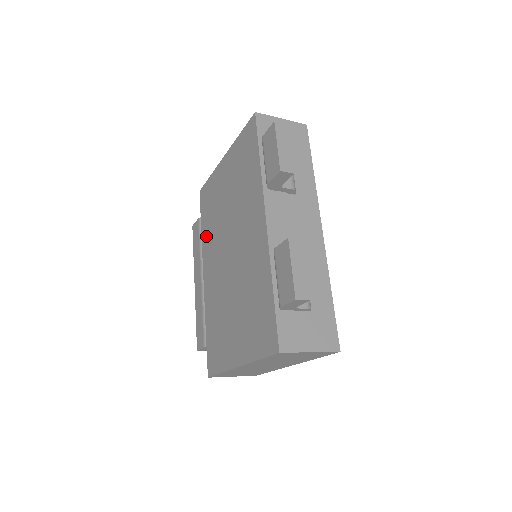
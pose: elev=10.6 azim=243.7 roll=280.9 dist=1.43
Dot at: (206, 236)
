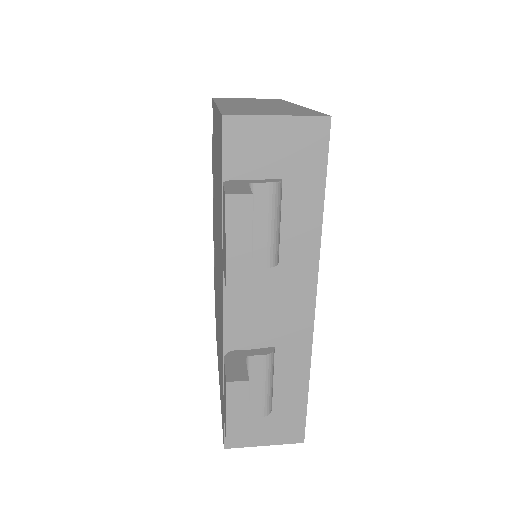
Dot at: occluded
